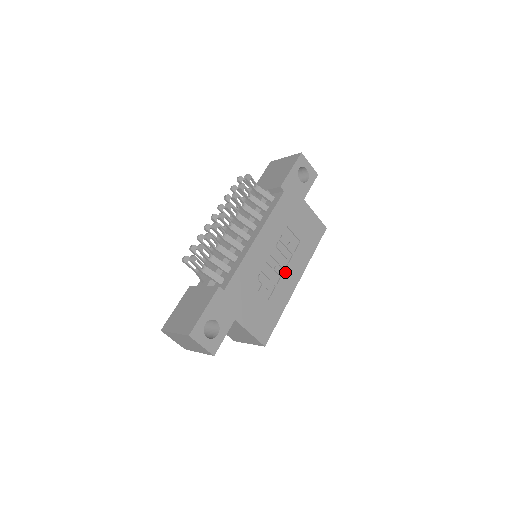
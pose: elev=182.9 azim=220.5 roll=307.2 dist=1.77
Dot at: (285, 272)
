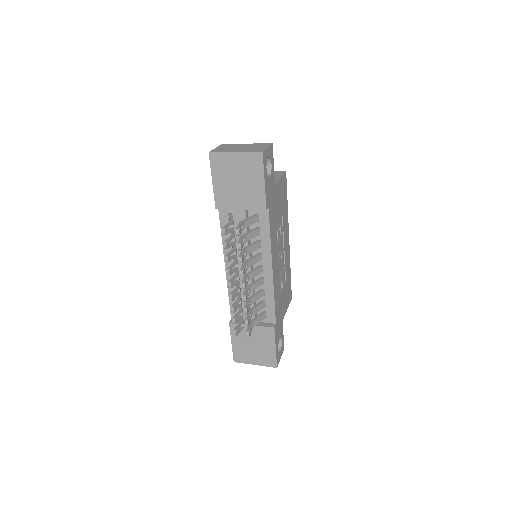
Dot at: (284, 249)
